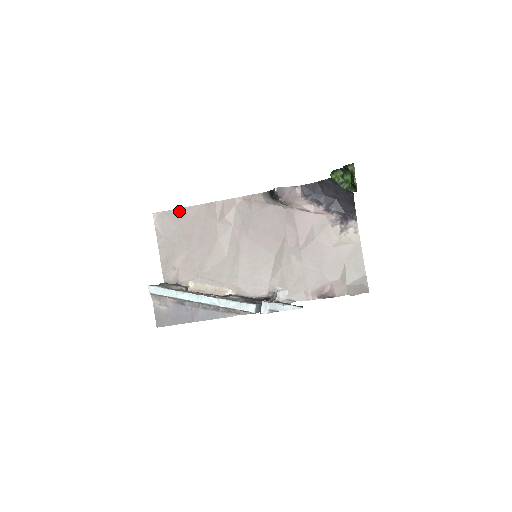
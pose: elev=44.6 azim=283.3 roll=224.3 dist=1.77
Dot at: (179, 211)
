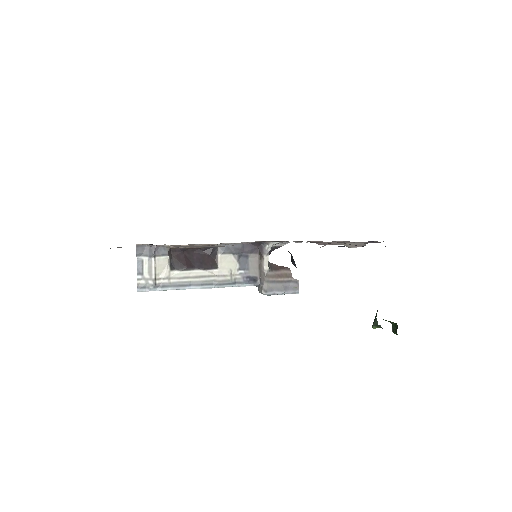
Dot at: occluded
